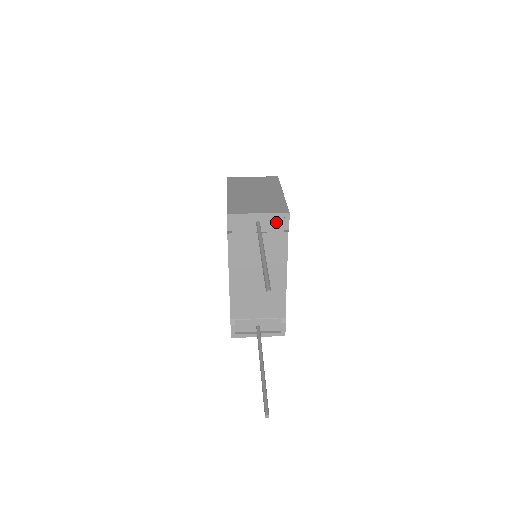
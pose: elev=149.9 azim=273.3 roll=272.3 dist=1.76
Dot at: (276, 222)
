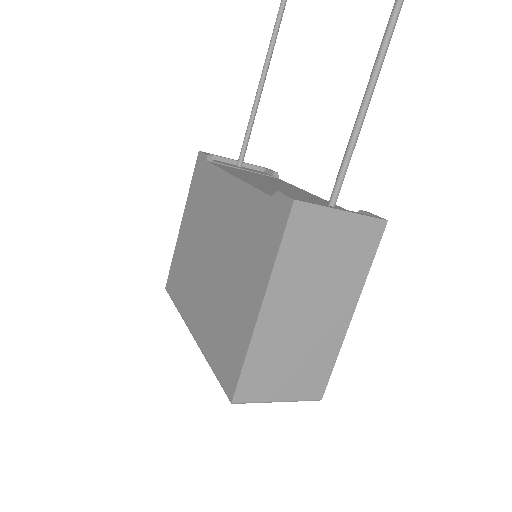
Dot at: occluded
